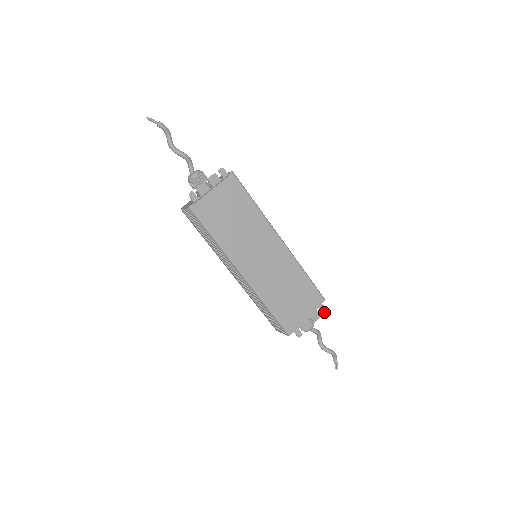
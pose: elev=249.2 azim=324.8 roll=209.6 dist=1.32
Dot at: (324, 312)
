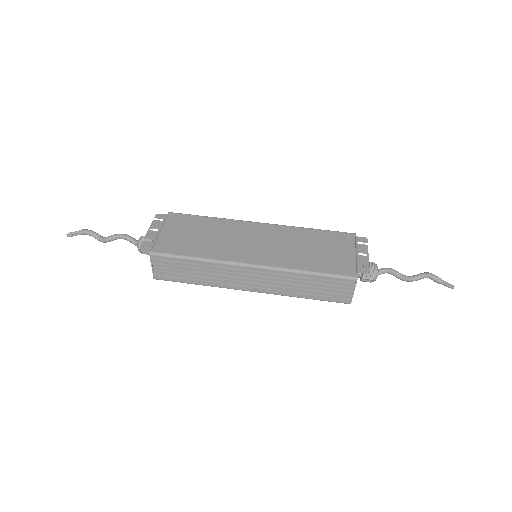
Dot at: (367, 241)
